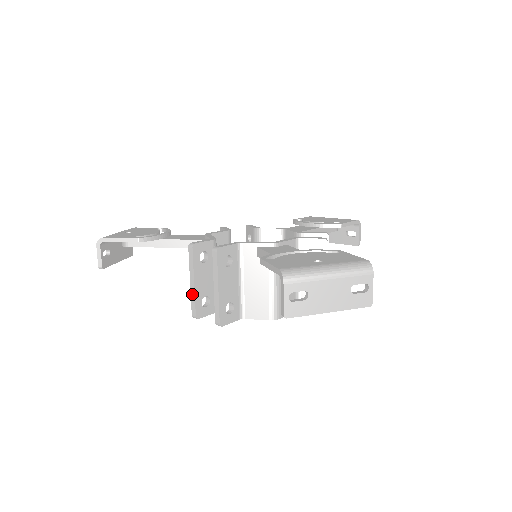
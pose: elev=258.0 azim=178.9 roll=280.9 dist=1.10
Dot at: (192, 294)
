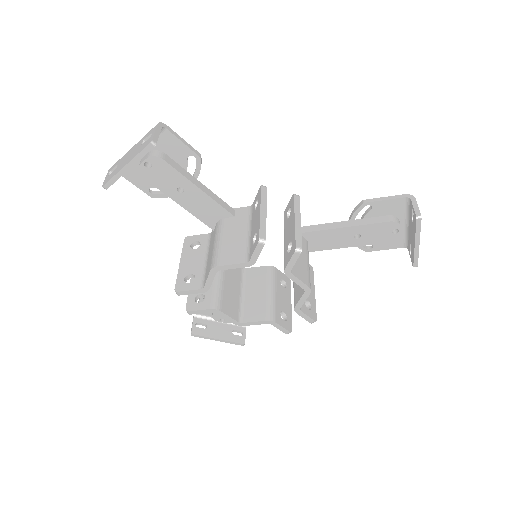
Dot at: (262, 220)
